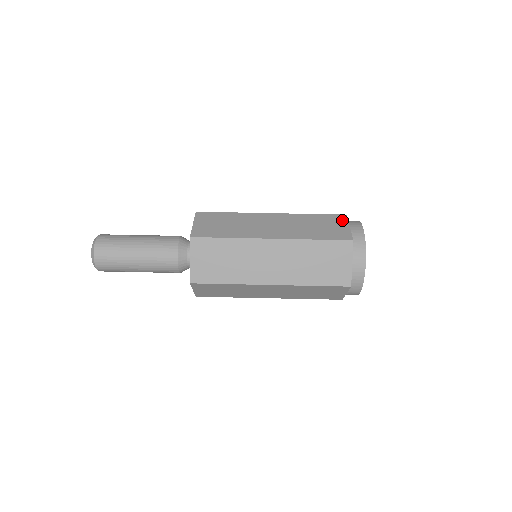
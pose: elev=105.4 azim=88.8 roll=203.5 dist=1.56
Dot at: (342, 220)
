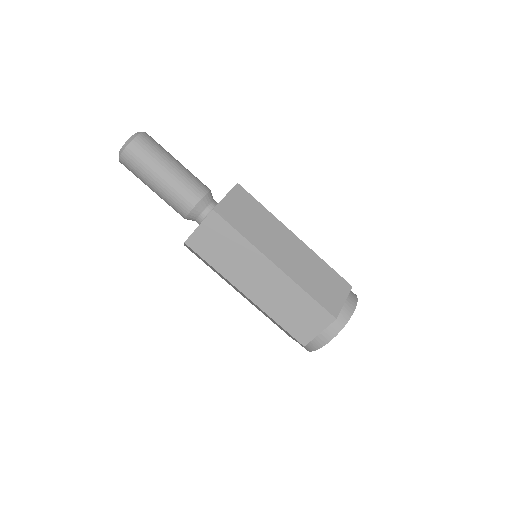
Dot at: (324, 322)
